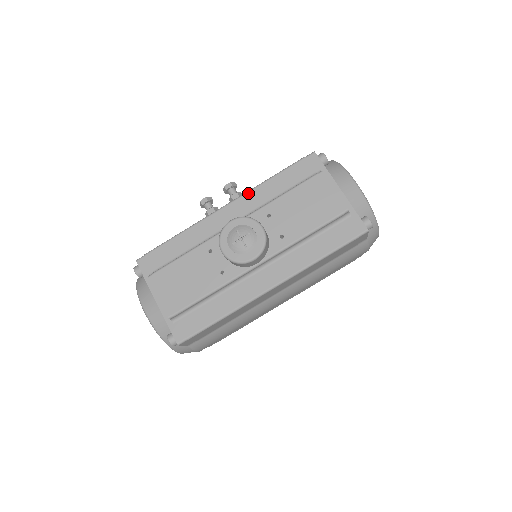
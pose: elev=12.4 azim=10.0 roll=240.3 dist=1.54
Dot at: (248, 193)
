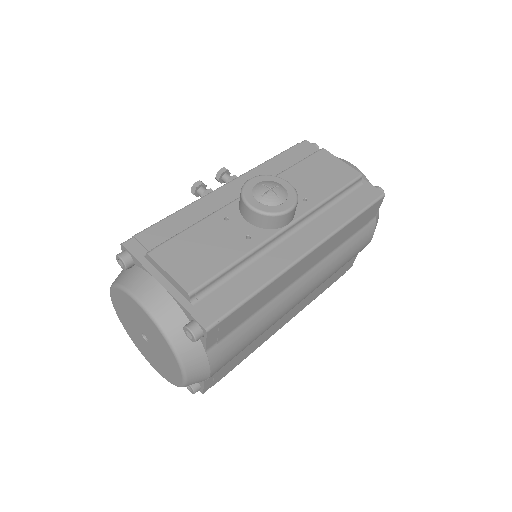
Dot at: (250, 171)
